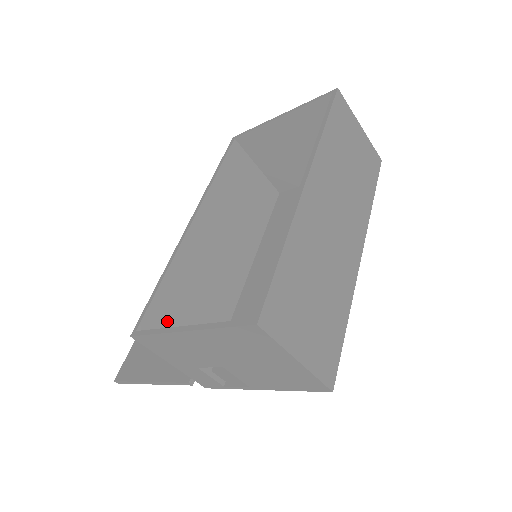
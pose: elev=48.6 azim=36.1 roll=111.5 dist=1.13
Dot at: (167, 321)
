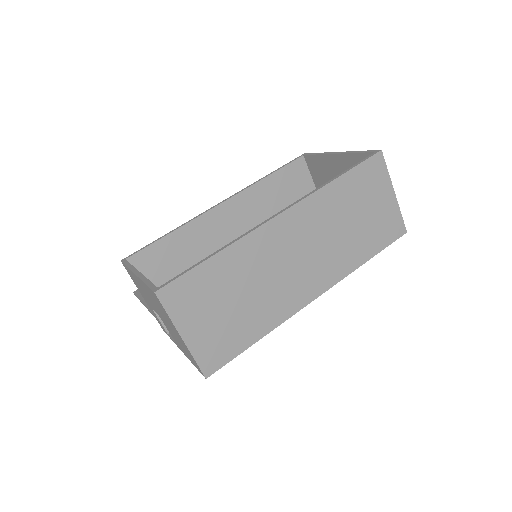
Dot at: (155, 265)
